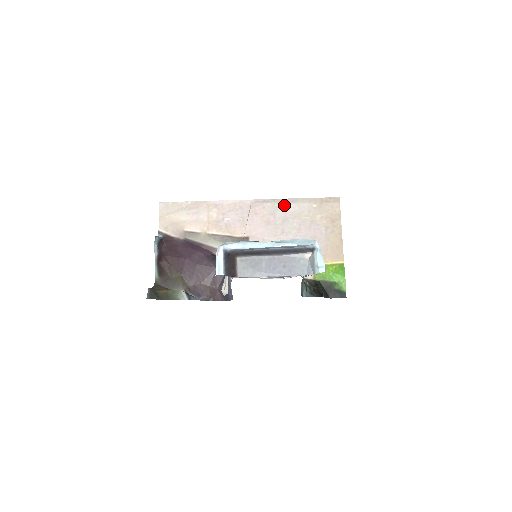
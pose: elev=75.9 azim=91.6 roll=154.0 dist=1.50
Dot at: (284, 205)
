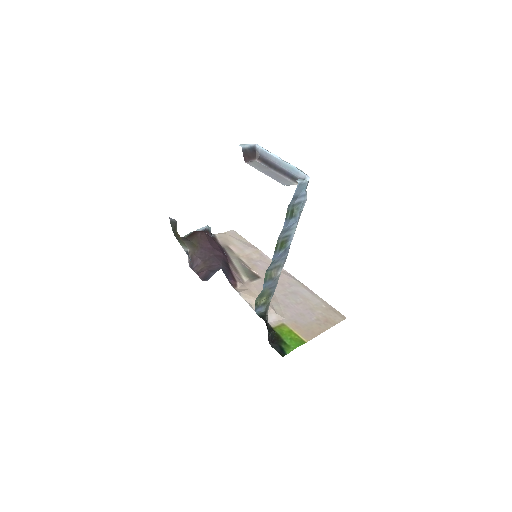
Dot at: (303, 289)
